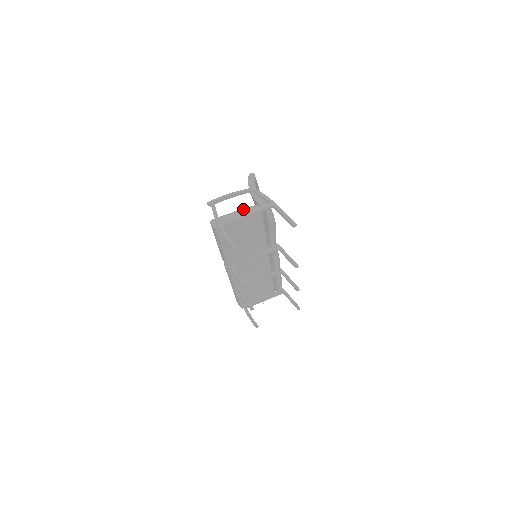
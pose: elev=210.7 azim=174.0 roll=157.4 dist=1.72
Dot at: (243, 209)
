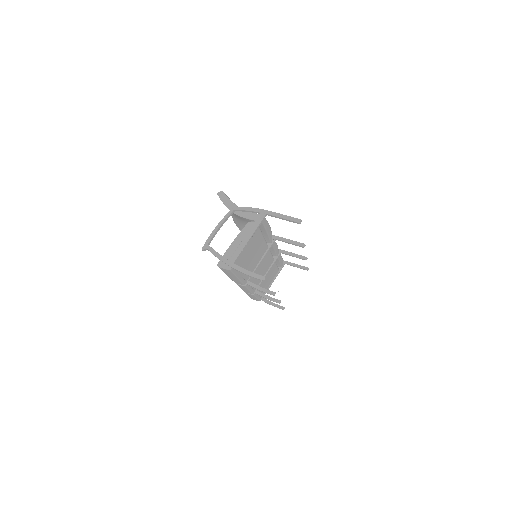
Dot at: (239, 234)
